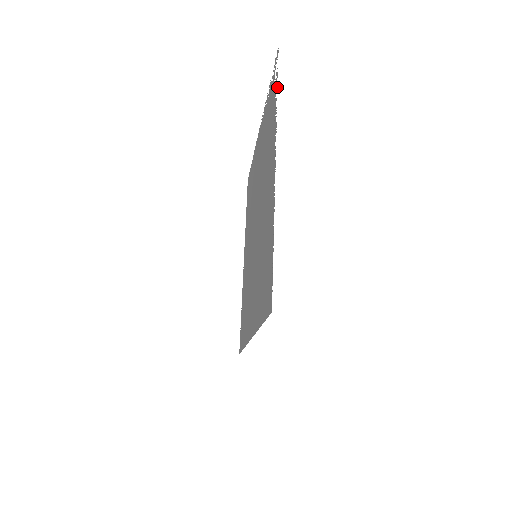
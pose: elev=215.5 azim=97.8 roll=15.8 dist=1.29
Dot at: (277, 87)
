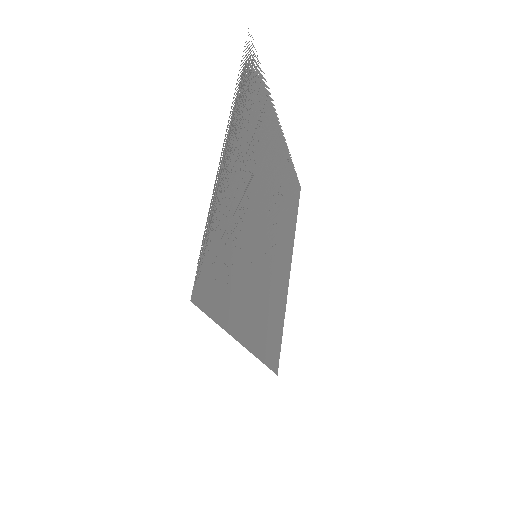
Dot at: (240, 65)
